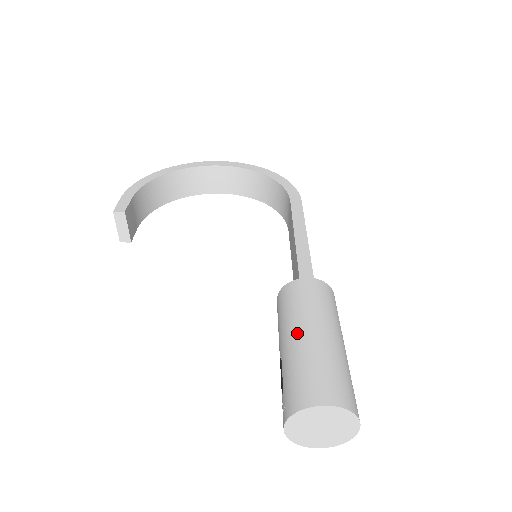
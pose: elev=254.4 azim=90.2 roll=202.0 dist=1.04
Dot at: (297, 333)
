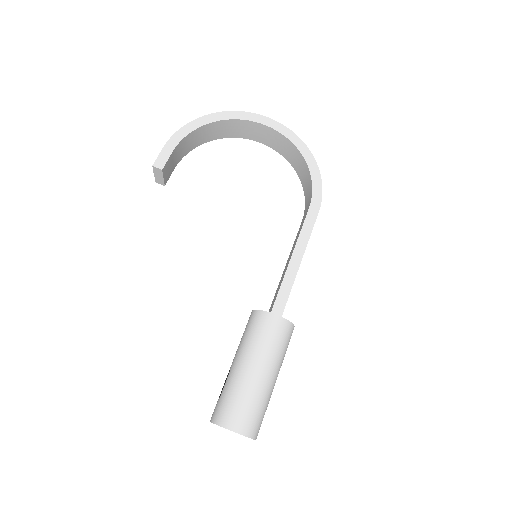
Dot at: (245, 364)
